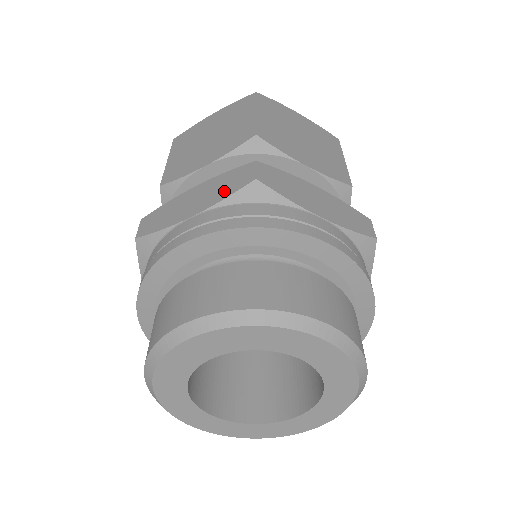
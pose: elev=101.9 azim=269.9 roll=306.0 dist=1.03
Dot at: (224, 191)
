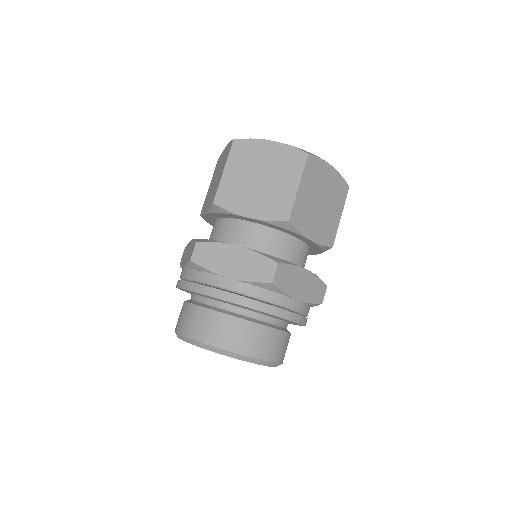
Dot at: (252, 274)
